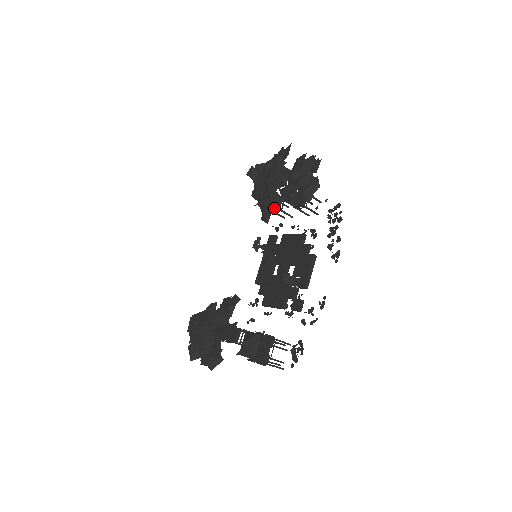
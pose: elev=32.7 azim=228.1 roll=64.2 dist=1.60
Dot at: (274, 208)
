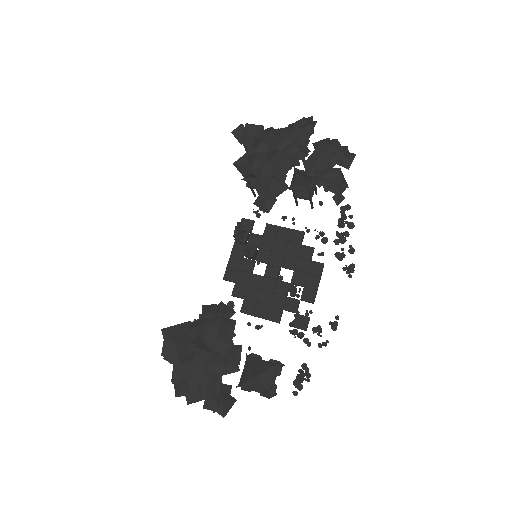
Dot at: (276, 194)
